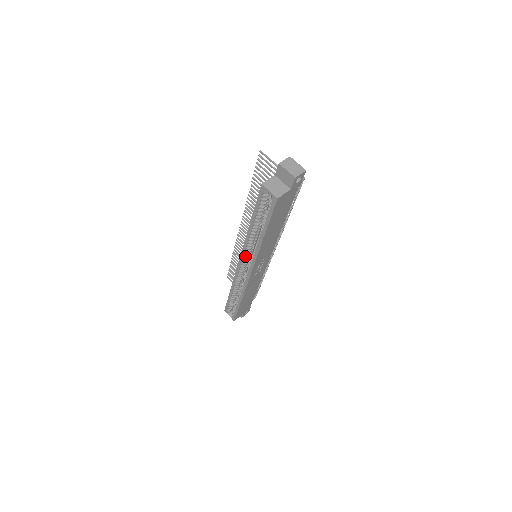
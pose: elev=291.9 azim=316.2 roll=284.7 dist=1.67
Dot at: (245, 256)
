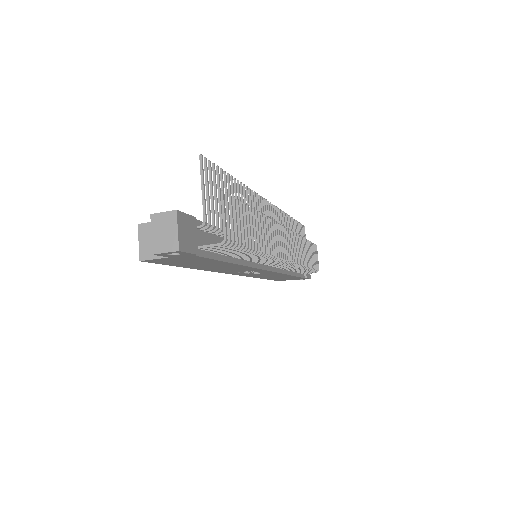
Dot at: occluded
